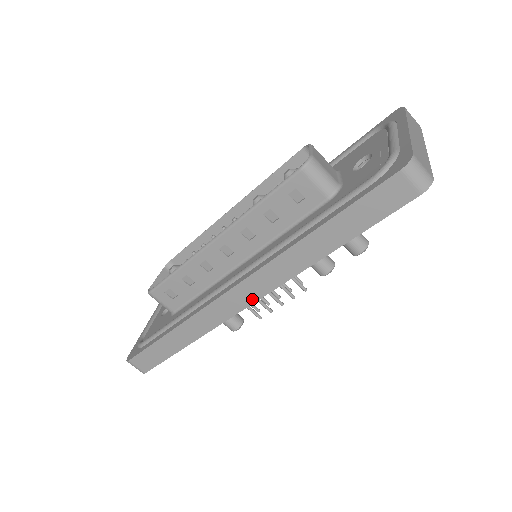
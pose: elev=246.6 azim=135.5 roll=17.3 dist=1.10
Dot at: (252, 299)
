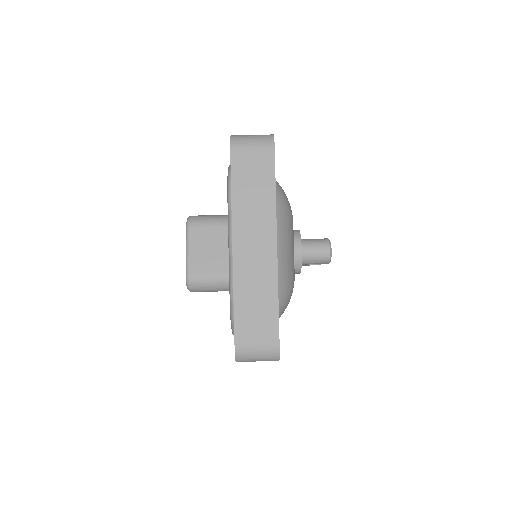
Dot at: occluded
